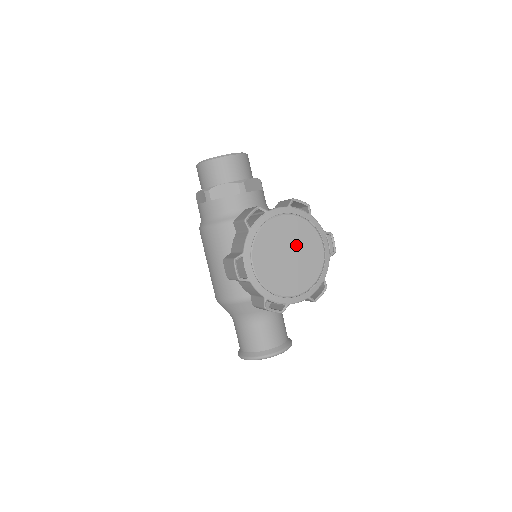
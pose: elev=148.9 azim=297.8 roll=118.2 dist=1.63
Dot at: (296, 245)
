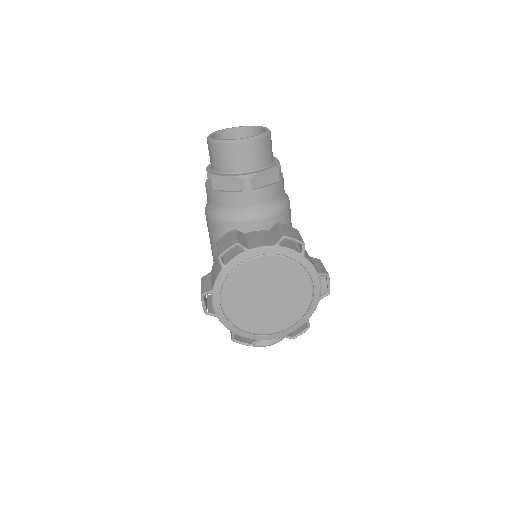
Dot at: (278, 287)
